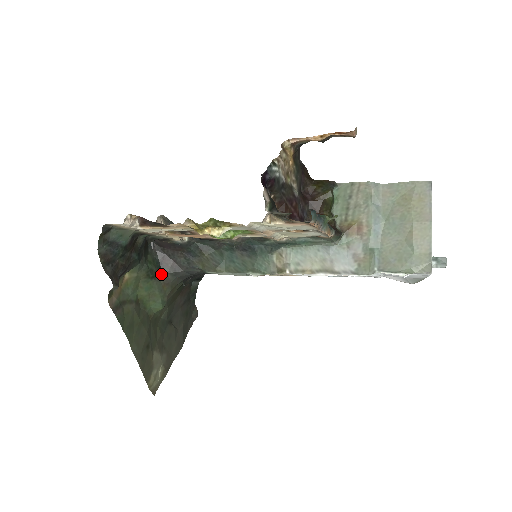
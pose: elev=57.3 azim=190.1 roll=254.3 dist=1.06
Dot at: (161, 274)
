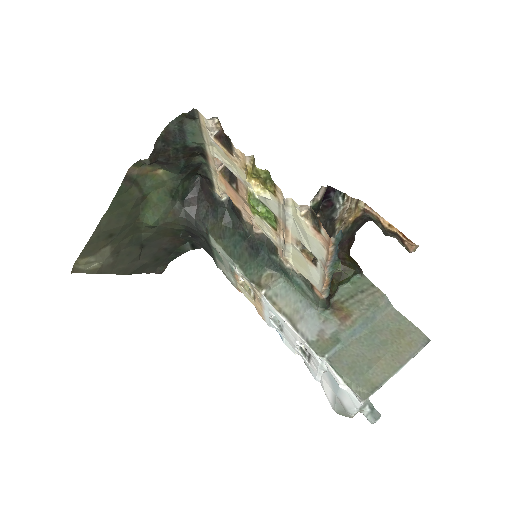
Dot at: (179, 203)
